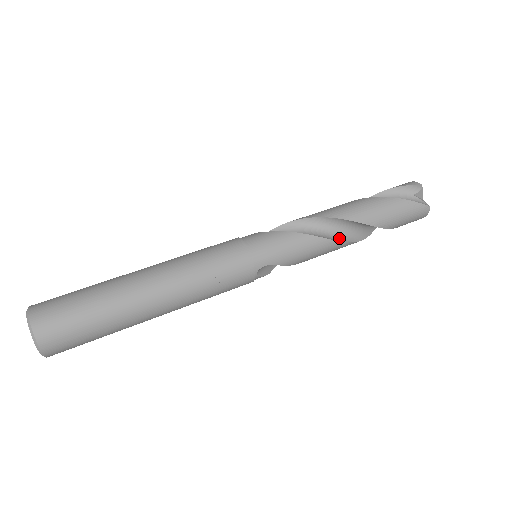
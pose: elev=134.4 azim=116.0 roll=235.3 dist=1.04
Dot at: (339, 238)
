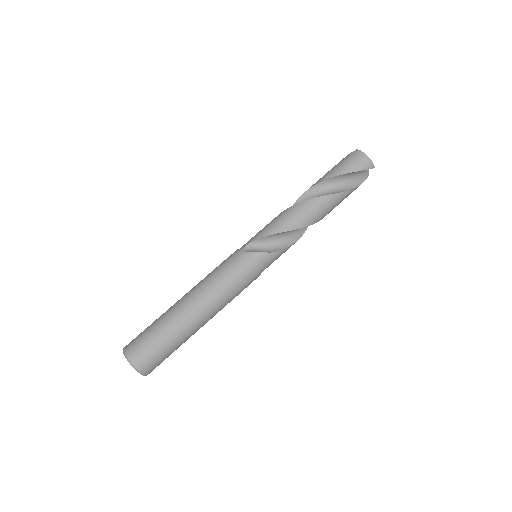
Dot at: occluded
